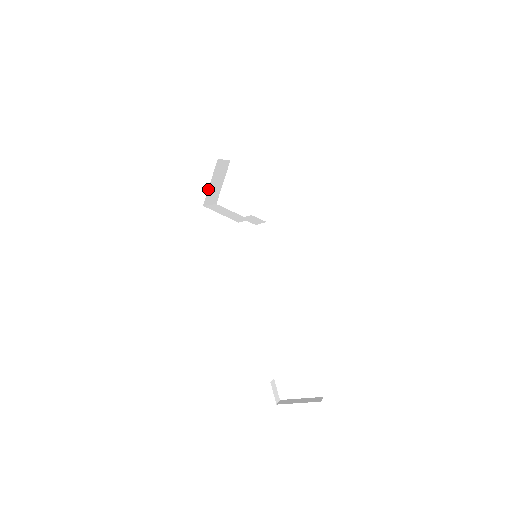
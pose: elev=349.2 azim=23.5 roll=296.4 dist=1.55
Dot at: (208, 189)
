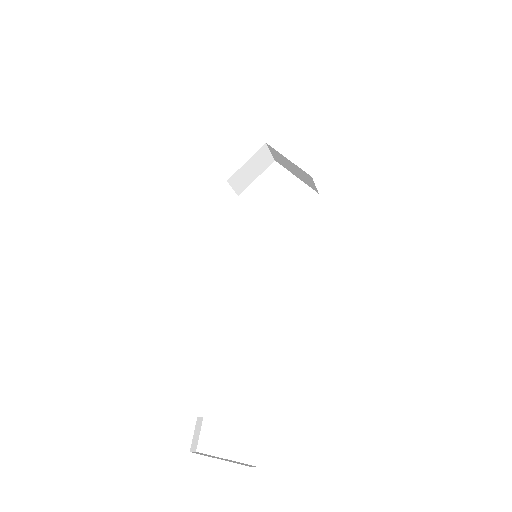
Dot at: (241, 167)
